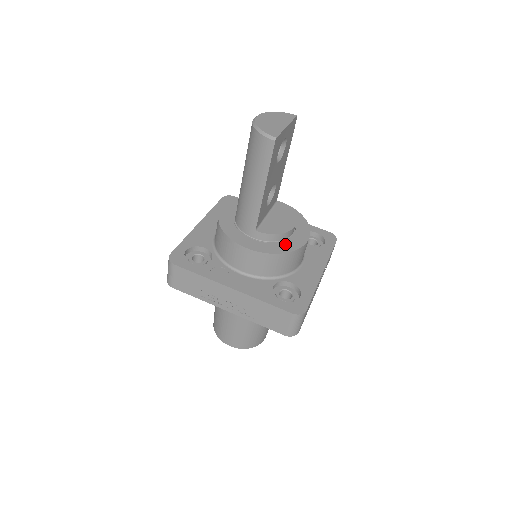
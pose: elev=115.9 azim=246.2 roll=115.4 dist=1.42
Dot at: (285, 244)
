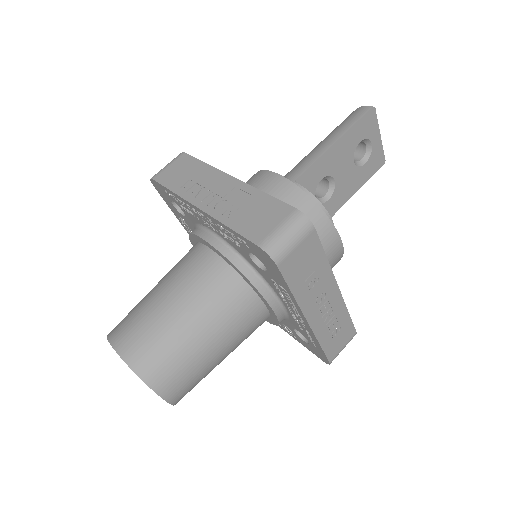
Dot at: occluded
